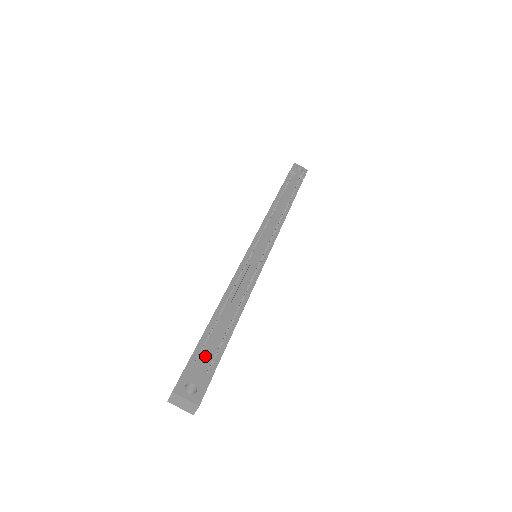
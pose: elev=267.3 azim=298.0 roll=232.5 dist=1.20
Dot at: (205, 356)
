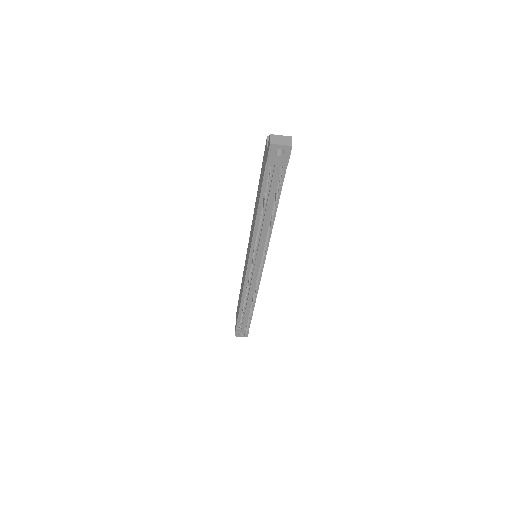
Dot at: (243, 325)
